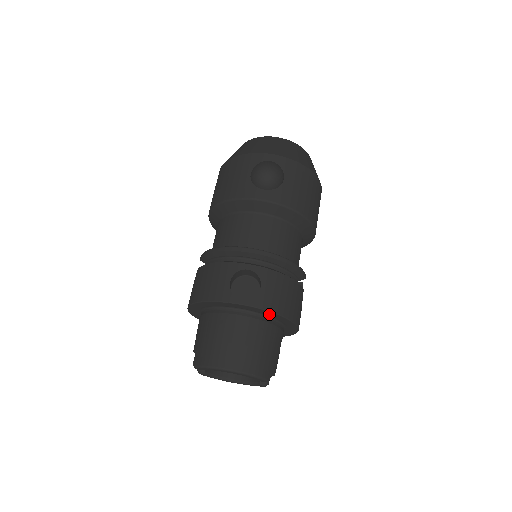
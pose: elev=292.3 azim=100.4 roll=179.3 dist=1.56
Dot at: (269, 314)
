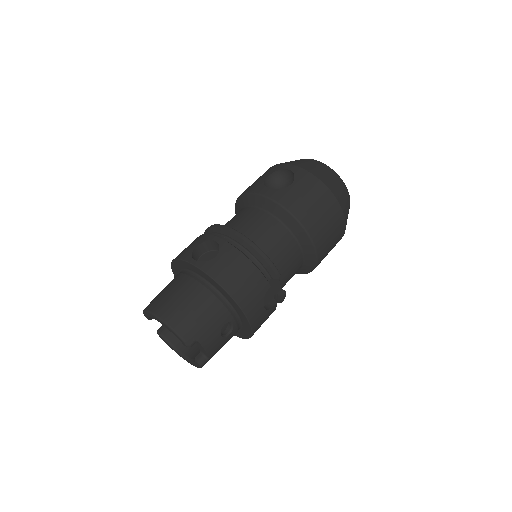
Dot at: (214, 284)
